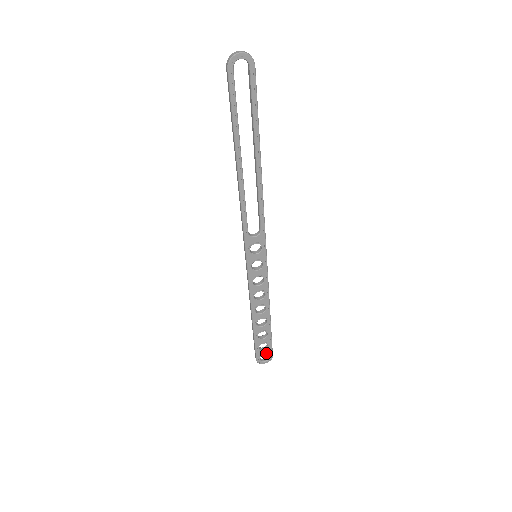
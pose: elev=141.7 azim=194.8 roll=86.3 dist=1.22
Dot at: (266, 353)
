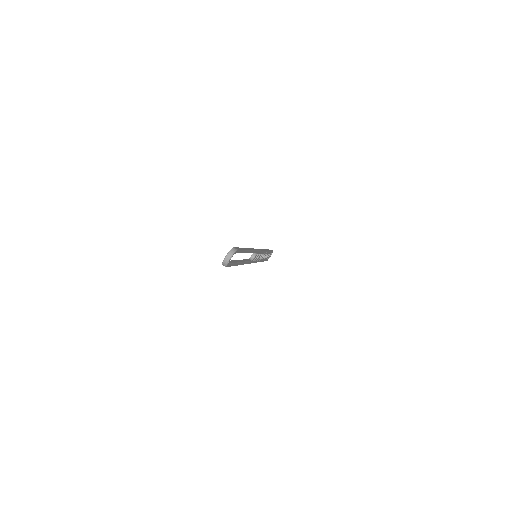
Dot at: occluded
